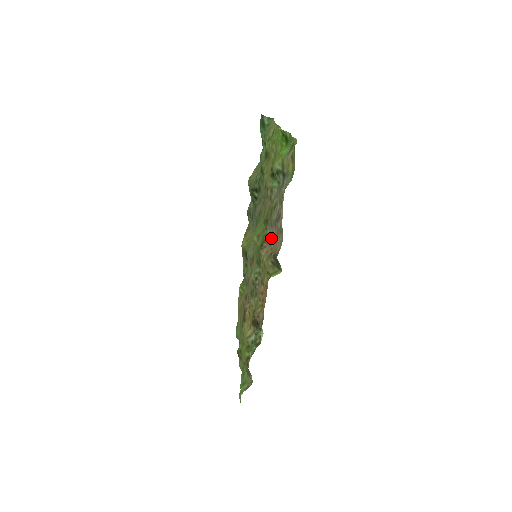
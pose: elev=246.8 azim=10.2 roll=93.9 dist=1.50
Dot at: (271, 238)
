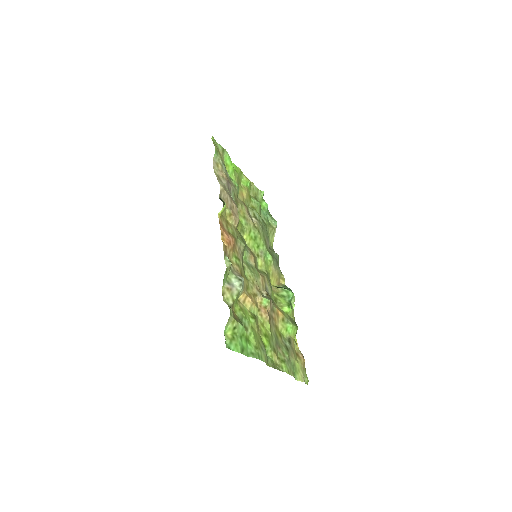
Dot at: (234, 210)
